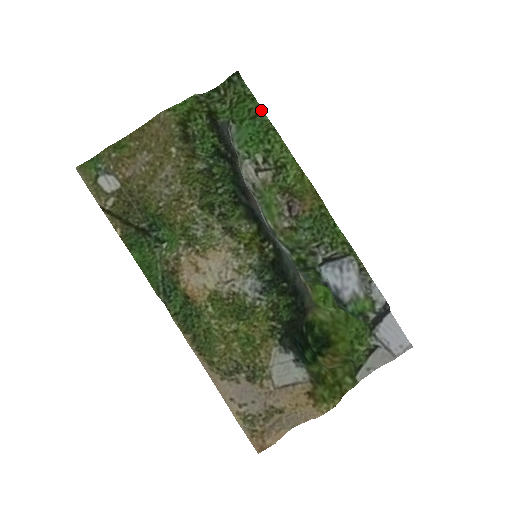
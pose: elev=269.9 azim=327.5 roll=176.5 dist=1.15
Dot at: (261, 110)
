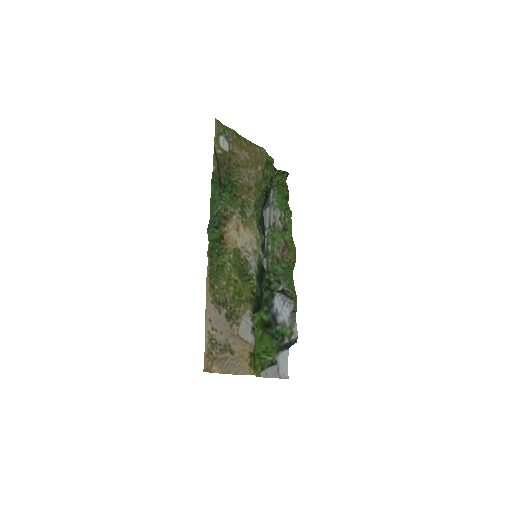
Dot at: (288, 198)
